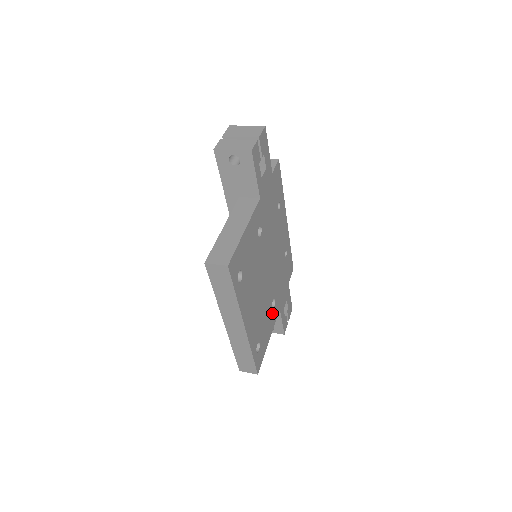
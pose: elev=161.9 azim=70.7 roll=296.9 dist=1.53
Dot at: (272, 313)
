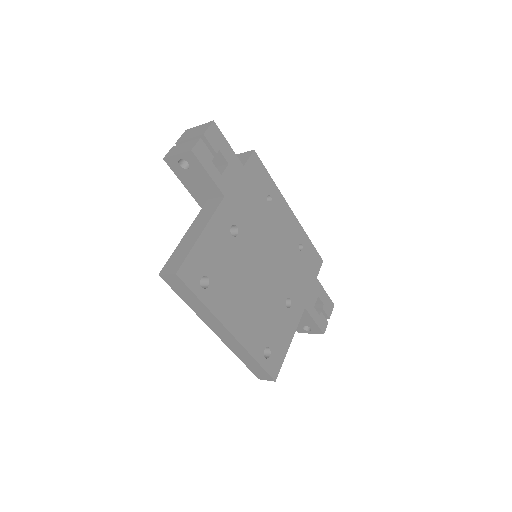
Dot at: (289, 313)
